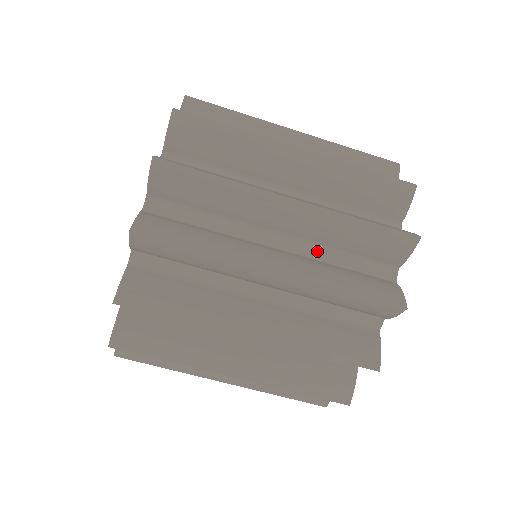
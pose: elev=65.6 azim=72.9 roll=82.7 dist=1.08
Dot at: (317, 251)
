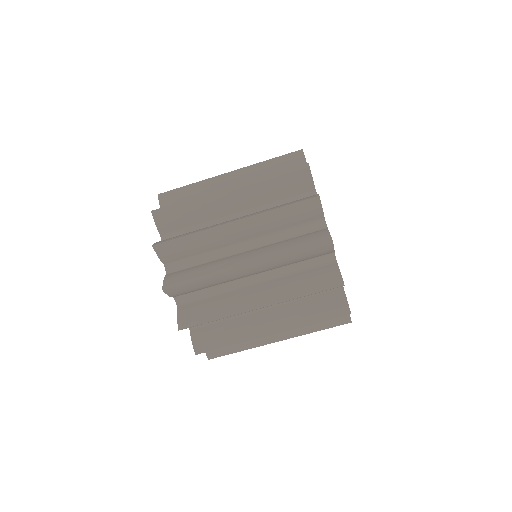
Dot at: occluded
